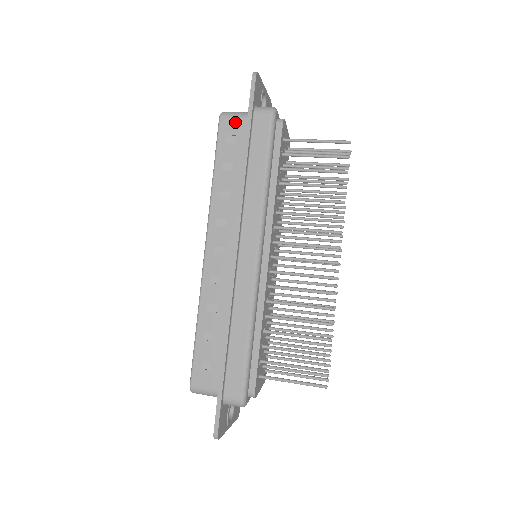
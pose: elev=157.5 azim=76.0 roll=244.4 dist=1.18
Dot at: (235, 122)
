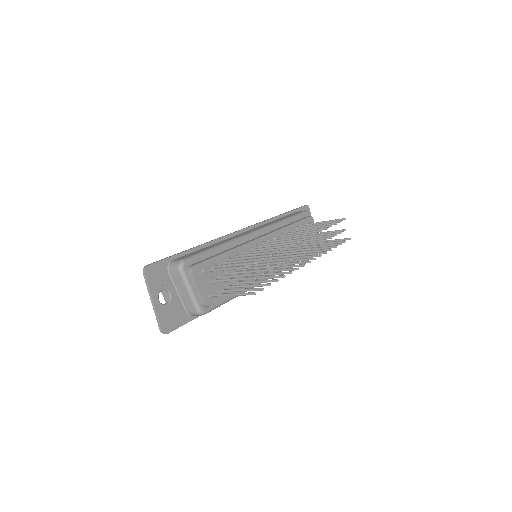
Dot at: occluded
